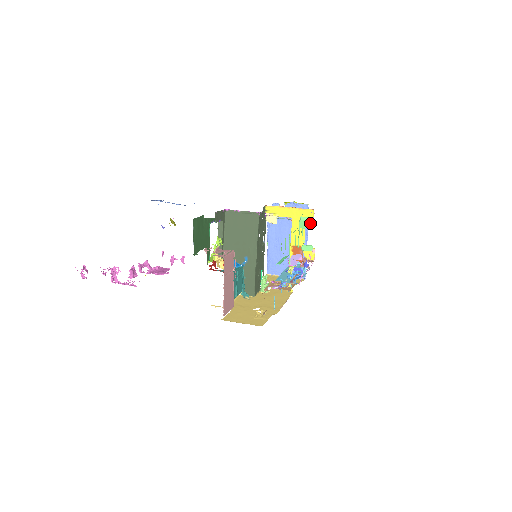
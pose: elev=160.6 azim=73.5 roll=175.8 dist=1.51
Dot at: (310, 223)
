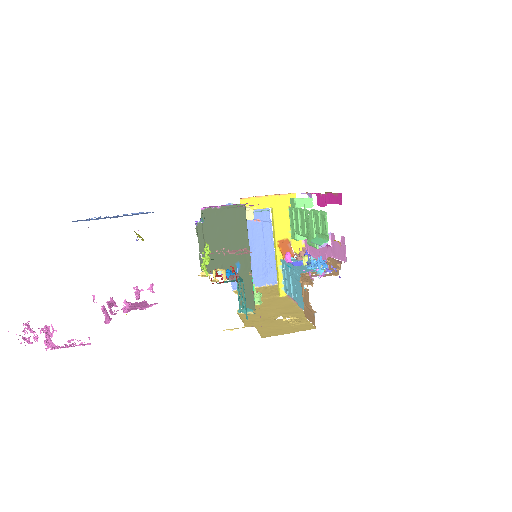
Dot at: occluded
